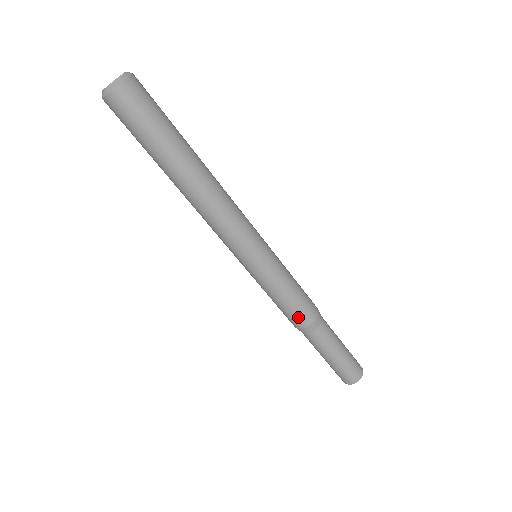
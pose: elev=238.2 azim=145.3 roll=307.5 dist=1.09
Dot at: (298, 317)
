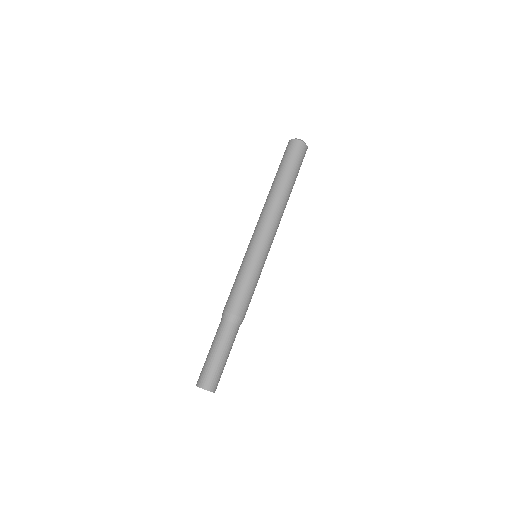
Dot at: (241, 305)
